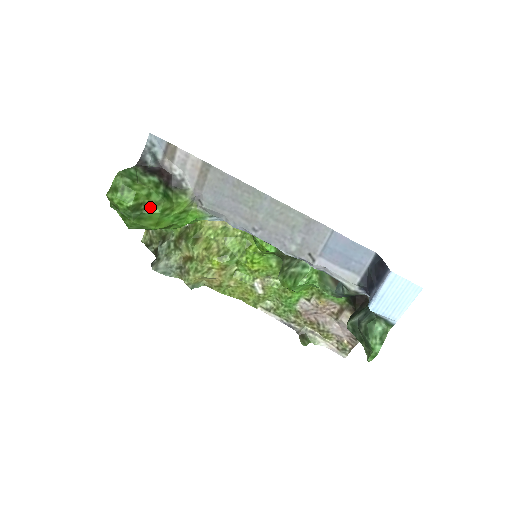
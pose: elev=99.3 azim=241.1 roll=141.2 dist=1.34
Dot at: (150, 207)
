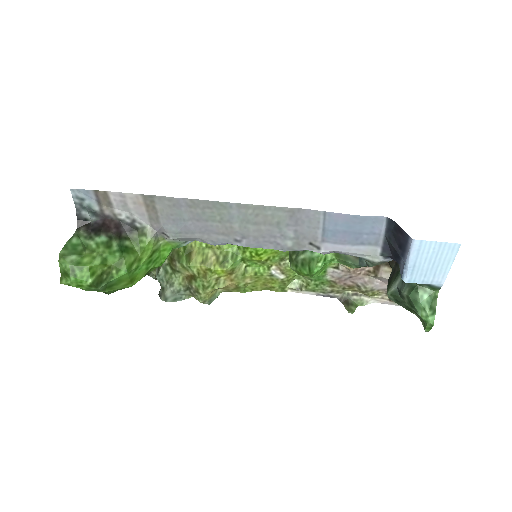
Dot at: (113, 272)
